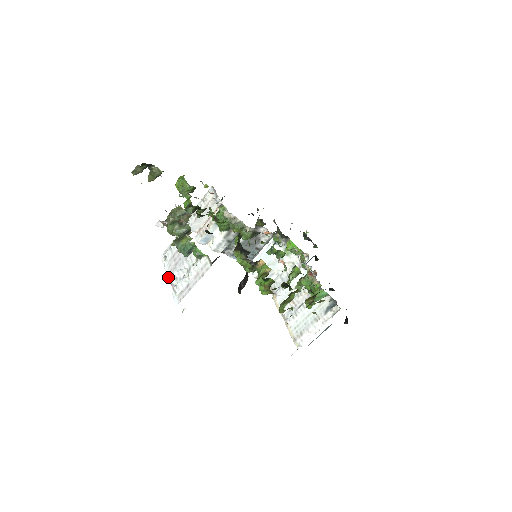
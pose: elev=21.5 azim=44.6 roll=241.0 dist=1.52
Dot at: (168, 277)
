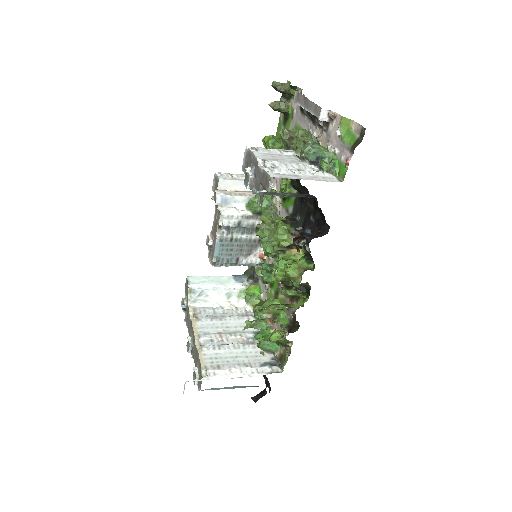
Dot at: (259, 159)
